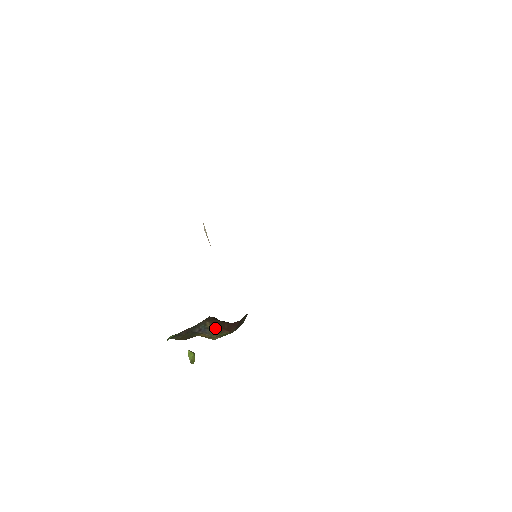
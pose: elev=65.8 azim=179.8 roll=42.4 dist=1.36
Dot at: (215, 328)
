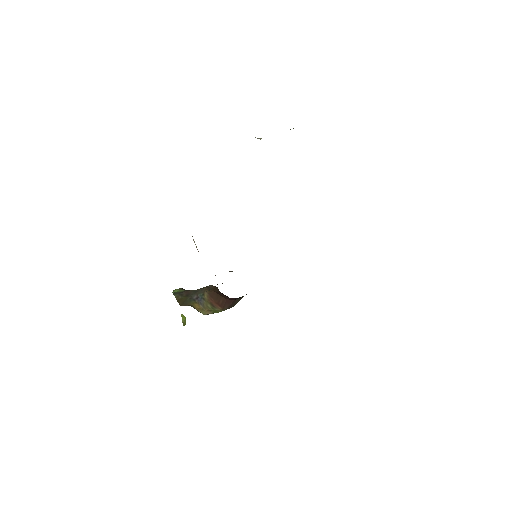
Dot at: (210, 301)
